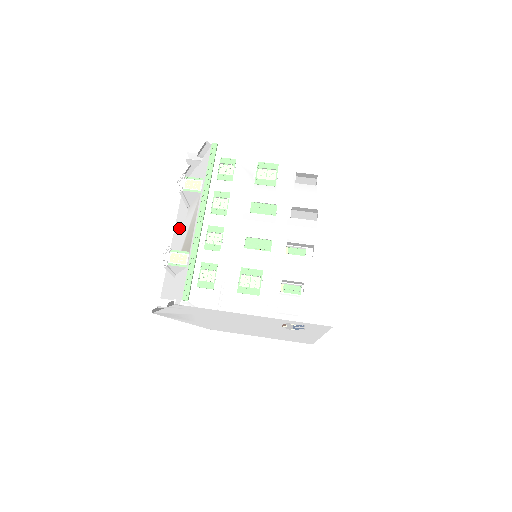
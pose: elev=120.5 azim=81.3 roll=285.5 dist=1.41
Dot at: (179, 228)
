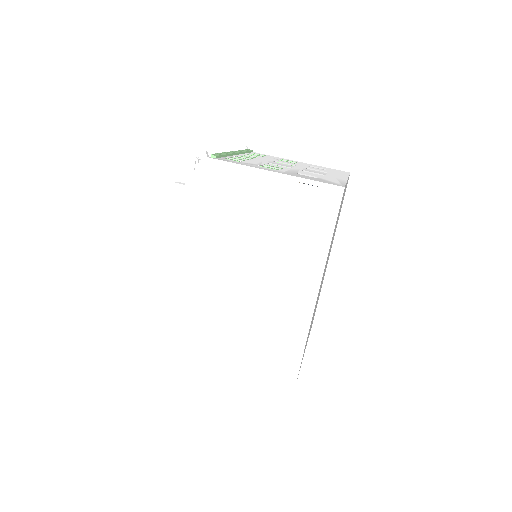
Dot at: occluded
